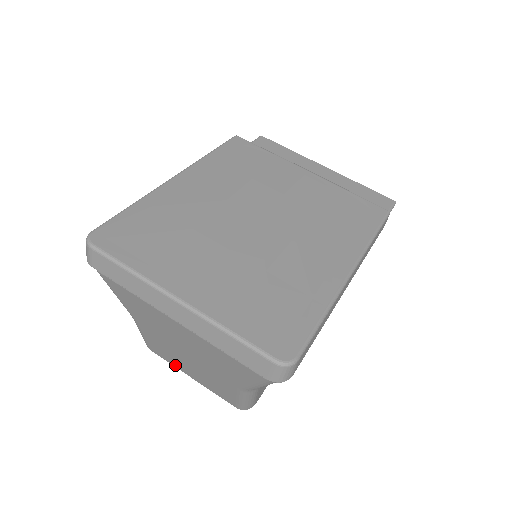
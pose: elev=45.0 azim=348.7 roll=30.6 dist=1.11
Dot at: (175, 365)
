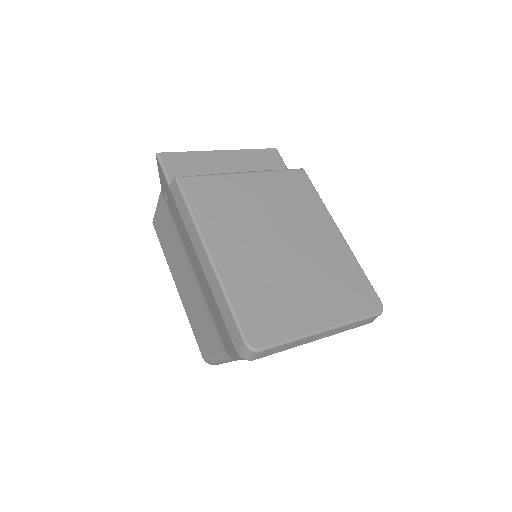
Dot at: occluded
